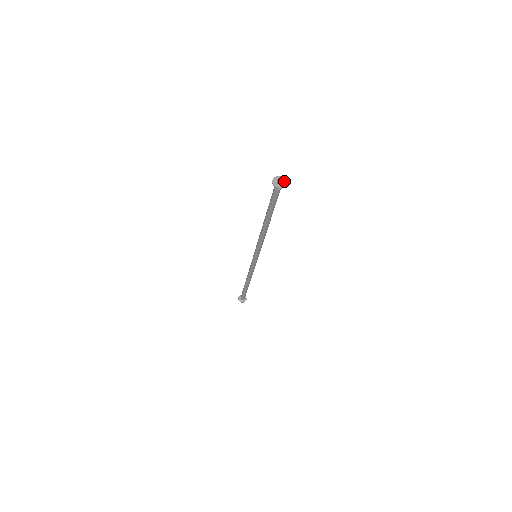
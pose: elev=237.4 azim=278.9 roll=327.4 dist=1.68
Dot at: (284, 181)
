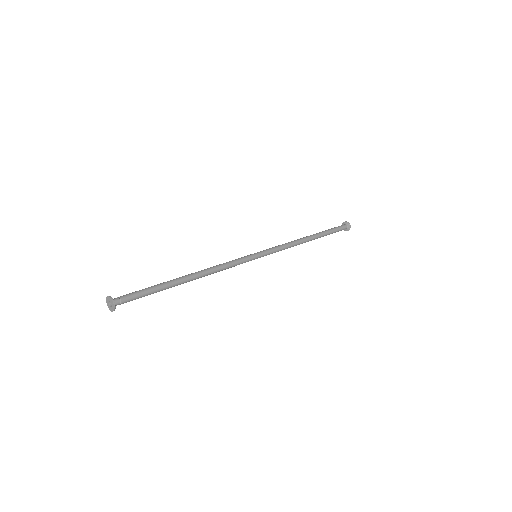
Dot at: (111, 301)
